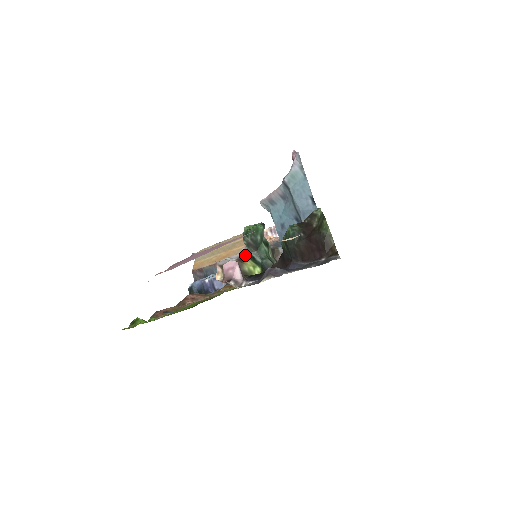
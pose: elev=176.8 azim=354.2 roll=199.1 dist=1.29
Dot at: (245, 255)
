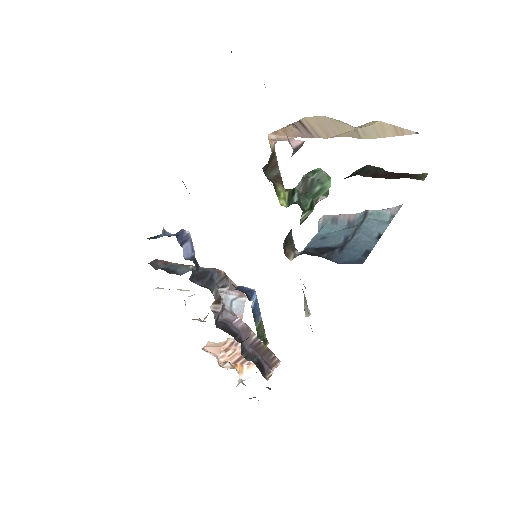
Dot at: (287, 189)
